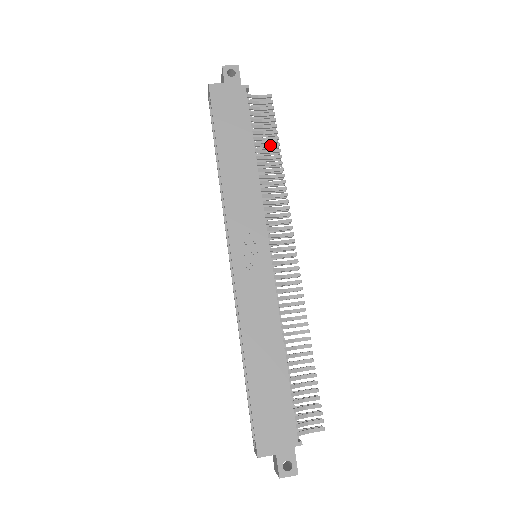
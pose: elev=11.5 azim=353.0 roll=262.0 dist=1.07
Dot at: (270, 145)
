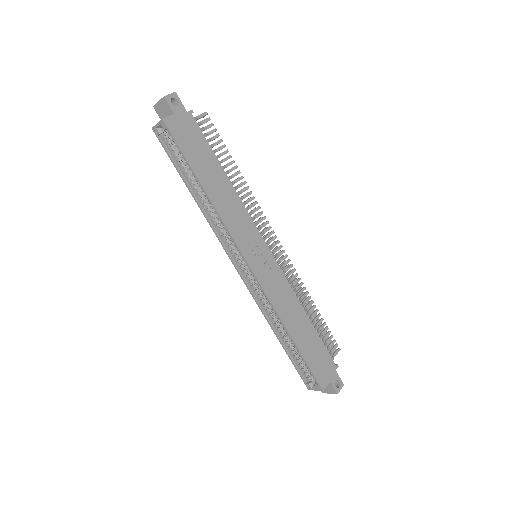
Dot at: (226, 159)
